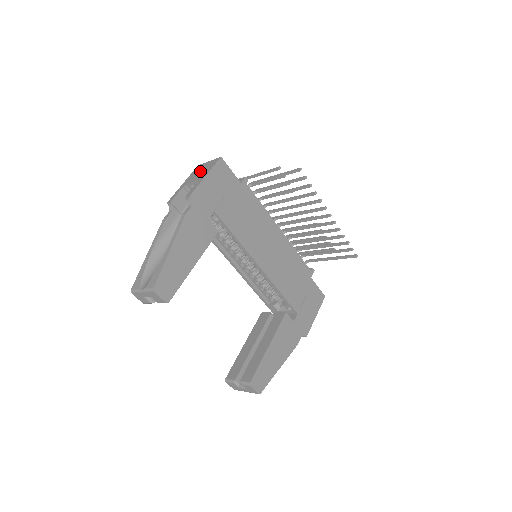
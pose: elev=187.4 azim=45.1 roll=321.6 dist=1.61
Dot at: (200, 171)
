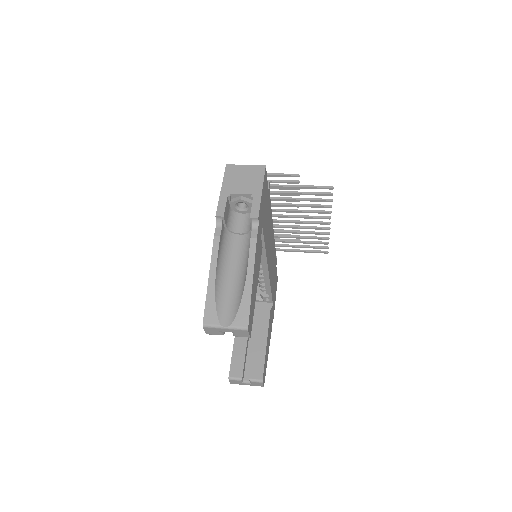
Dot at: (242, 178)
